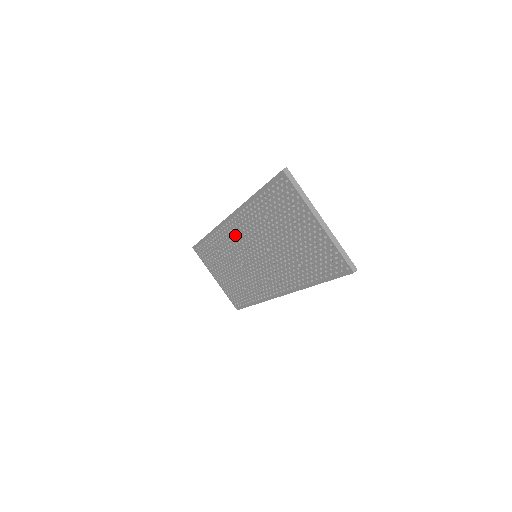
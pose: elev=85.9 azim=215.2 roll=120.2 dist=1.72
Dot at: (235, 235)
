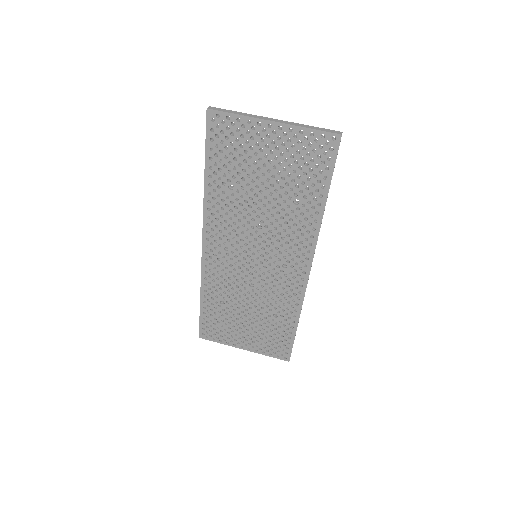
Dot at: (222, 255)
